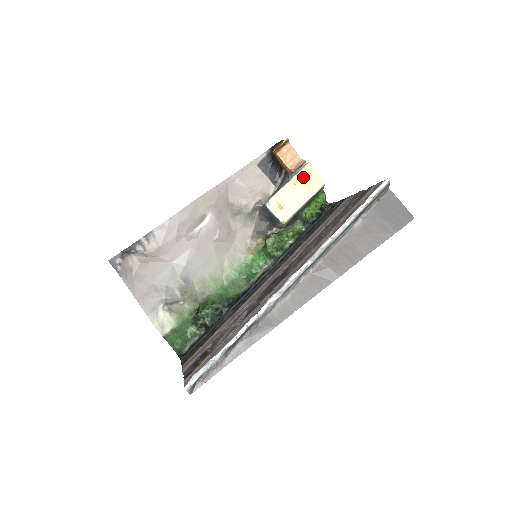
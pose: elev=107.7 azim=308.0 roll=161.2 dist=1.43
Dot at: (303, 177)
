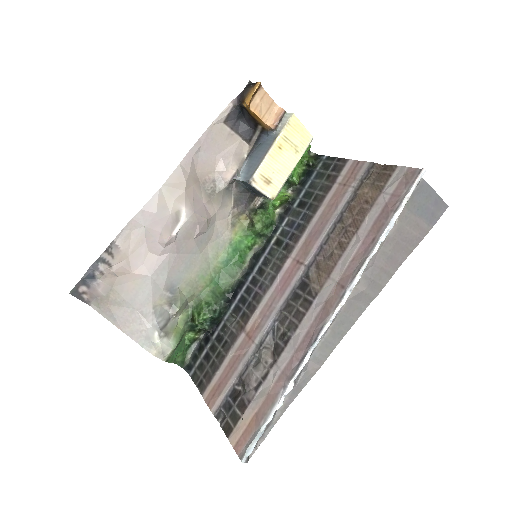
Dot at: (288, 136)
